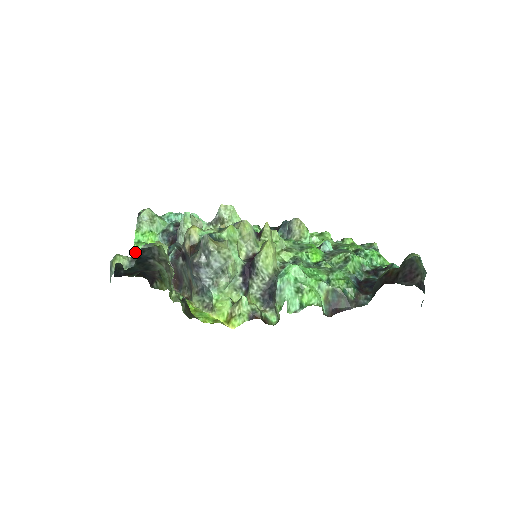
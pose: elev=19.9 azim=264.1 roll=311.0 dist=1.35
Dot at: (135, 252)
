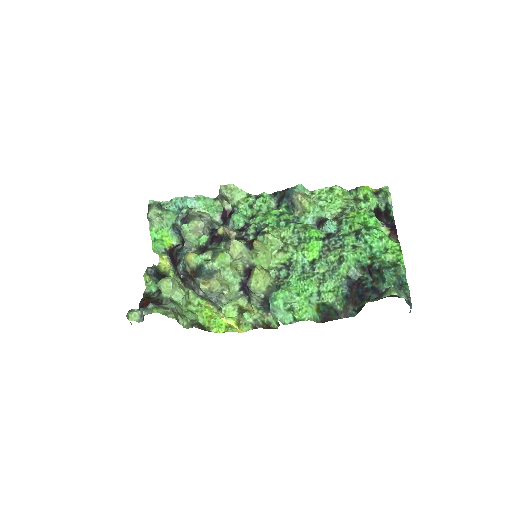
Dot at: (155, 250)
